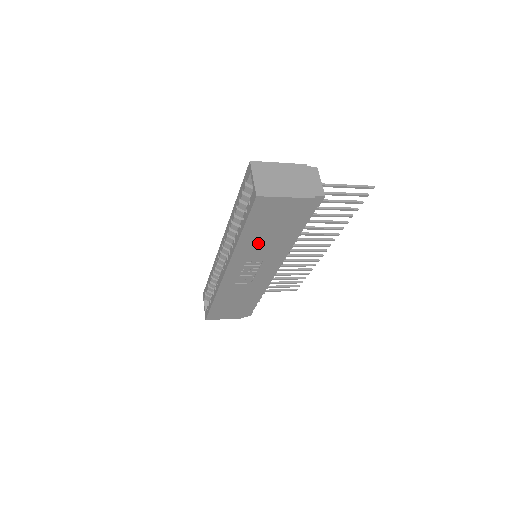
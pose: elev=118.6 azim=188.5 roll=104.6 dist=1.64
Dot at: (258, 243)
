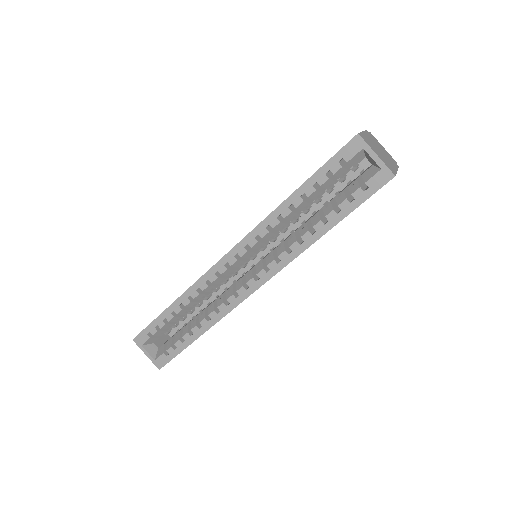
Dot at: occluded
